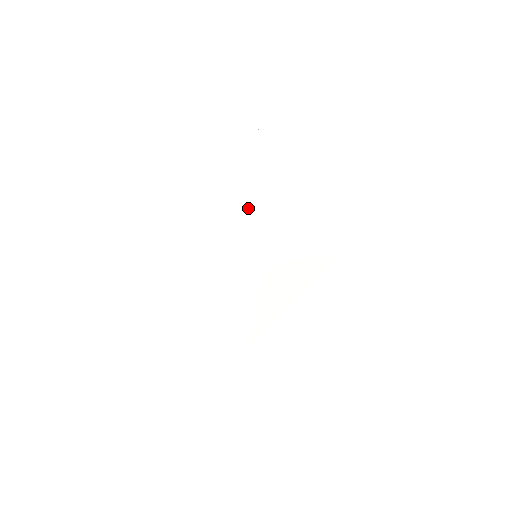
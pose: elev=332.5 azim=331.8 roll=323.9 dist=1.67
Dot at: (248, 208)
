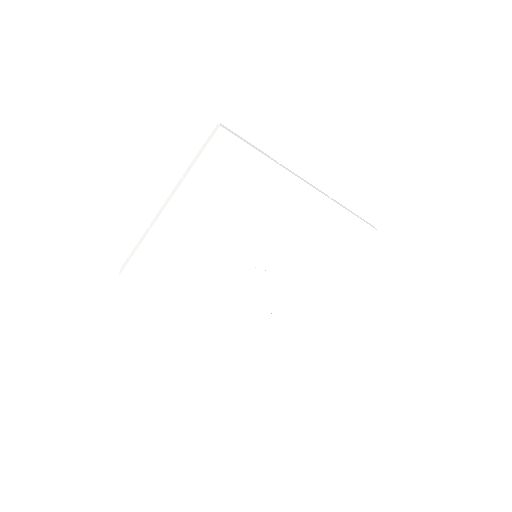
Dot at: (226, 214)
